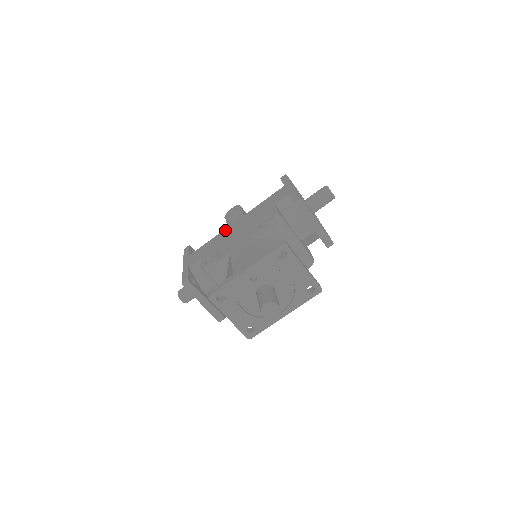
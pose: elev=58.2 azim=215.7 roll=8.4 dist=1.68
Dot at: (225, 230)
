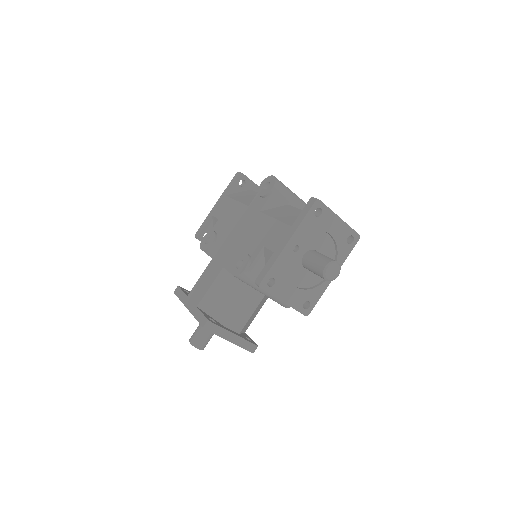
Dot at: (244, 209)
